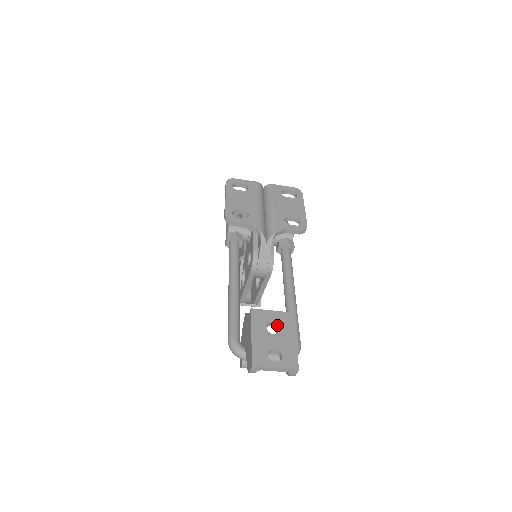
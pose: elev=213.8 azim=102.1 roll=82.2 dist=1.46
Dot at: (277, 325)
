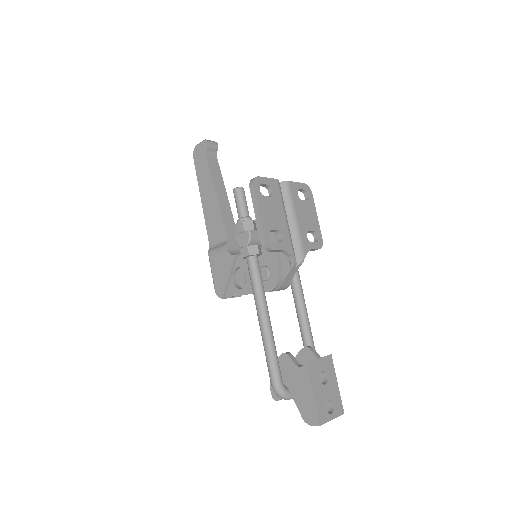
Dot at: (324, 372)
